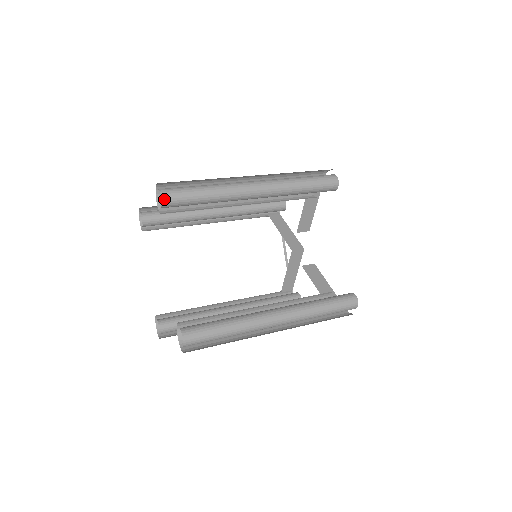
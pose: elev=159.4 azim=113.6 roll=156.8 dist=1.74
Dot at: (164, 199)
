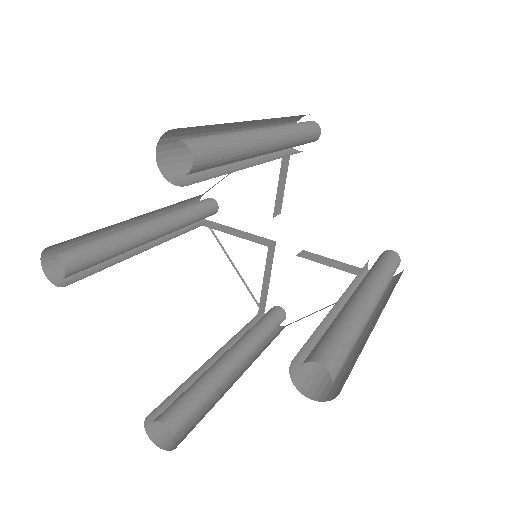
Dot at: (194, 152)
